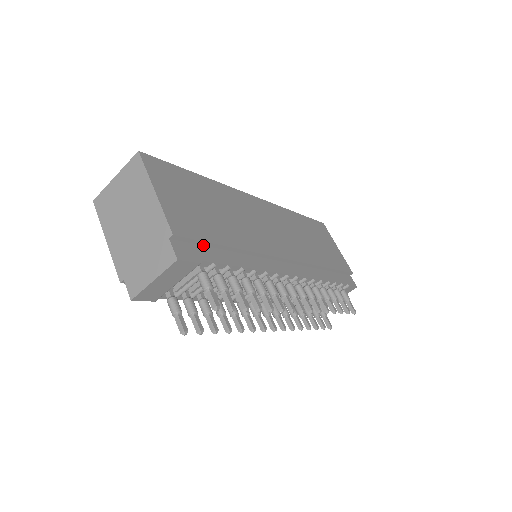
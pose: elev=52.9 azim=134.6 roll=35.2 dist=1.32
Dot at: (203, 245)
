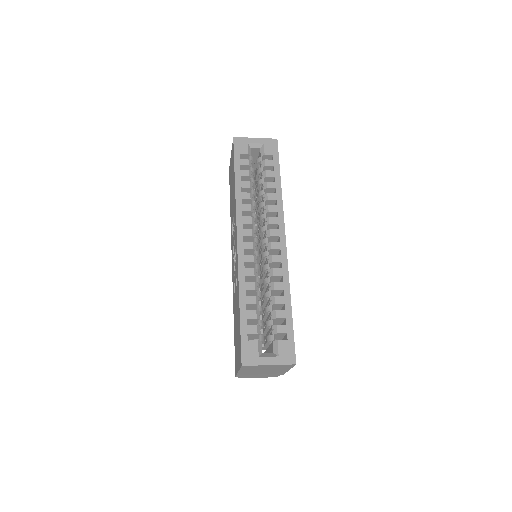
Dot at: occluded
